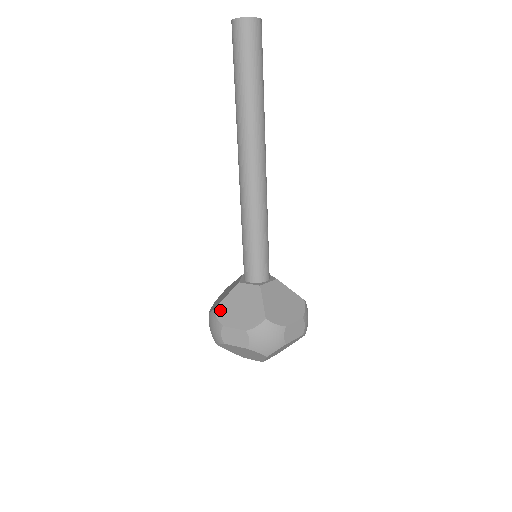
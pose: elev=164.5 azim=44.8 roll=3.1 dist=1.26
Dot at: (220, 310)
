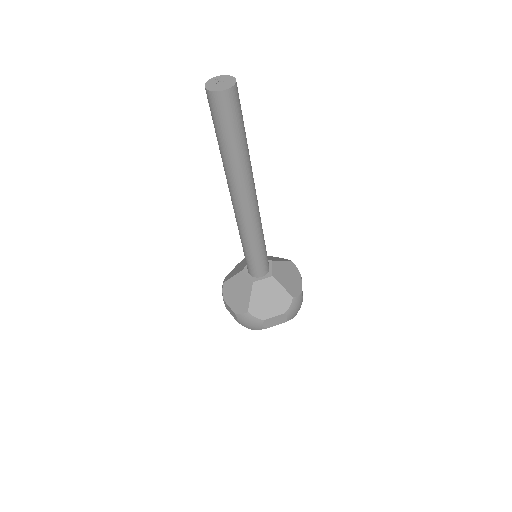
Dot at: (225, 286)
